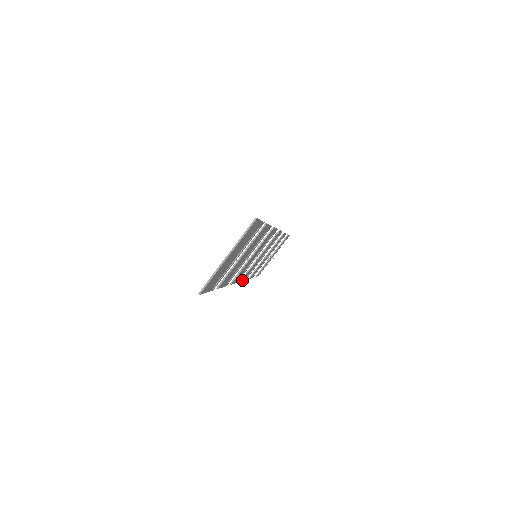
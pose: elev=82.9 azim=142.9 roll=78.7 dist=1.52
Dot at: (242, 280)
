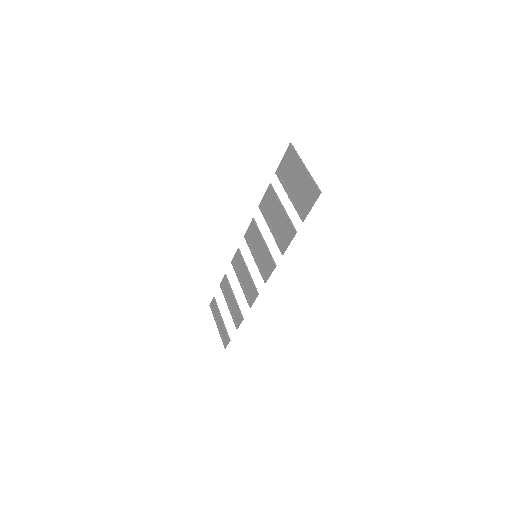
Dot at: (256, 296)
